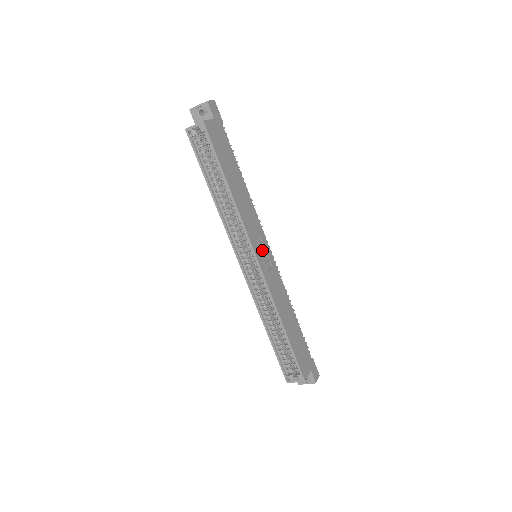
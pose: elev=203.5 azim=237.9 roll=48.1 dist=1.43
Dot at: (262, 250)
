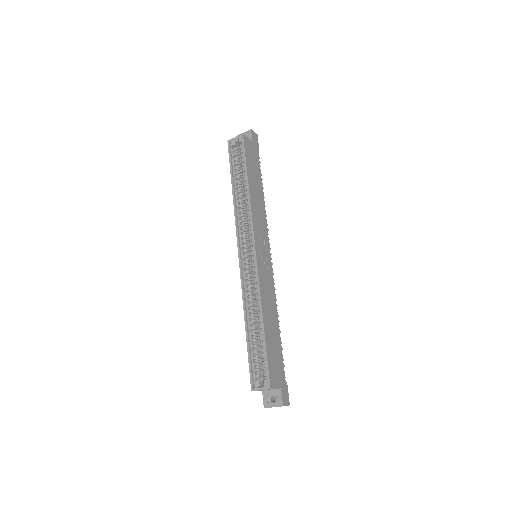
Dot at: (263, 249)
